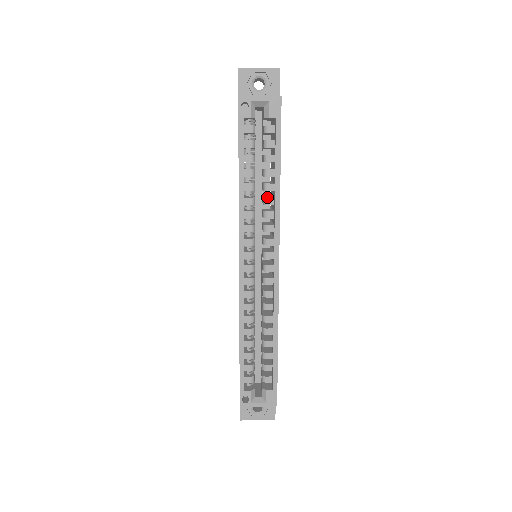
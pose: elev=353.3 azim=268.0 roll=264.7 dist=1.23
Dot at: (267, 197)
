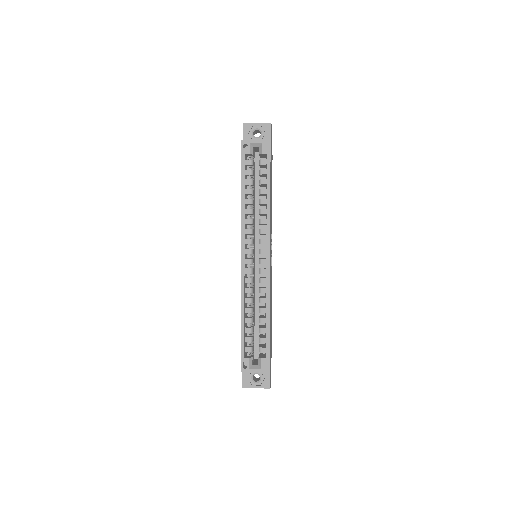
Dot at: (261, 209)
